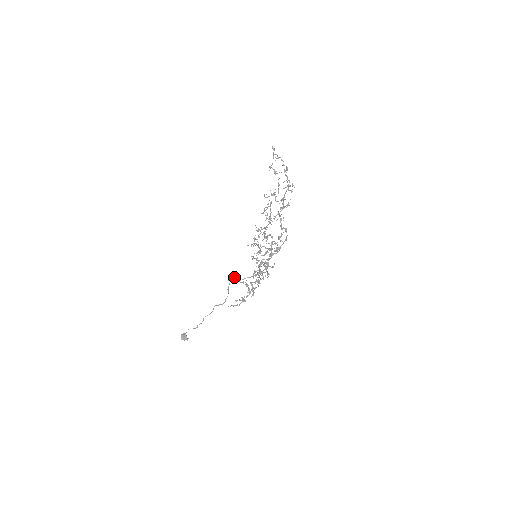
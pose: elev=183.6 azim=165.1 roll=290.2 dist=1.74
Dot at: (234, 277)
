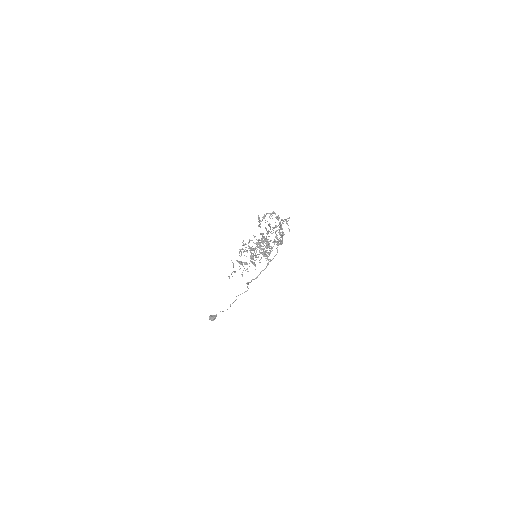
Dot at: occluded
